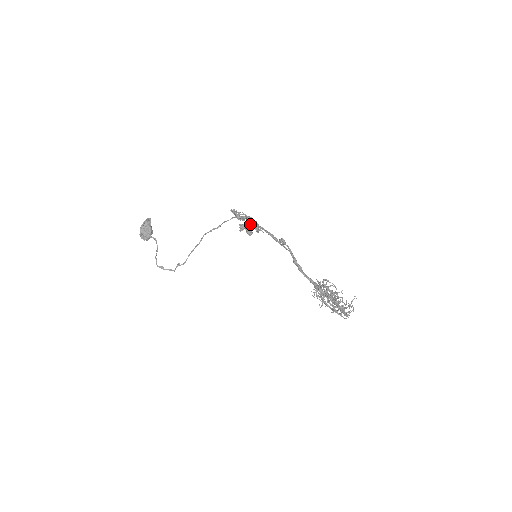
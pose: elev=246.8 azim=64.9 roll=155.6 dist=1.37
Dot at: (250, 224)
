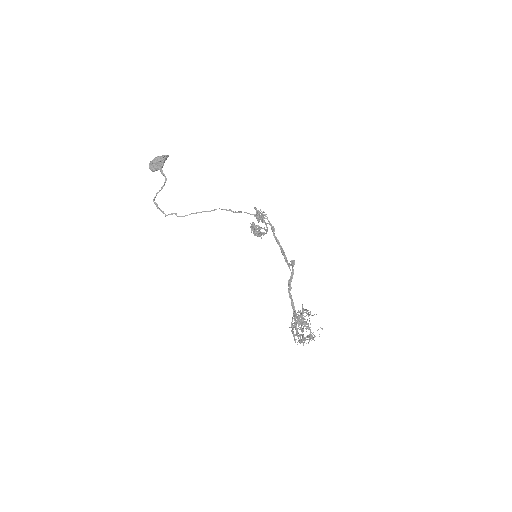
Dot at: (260, 227)
